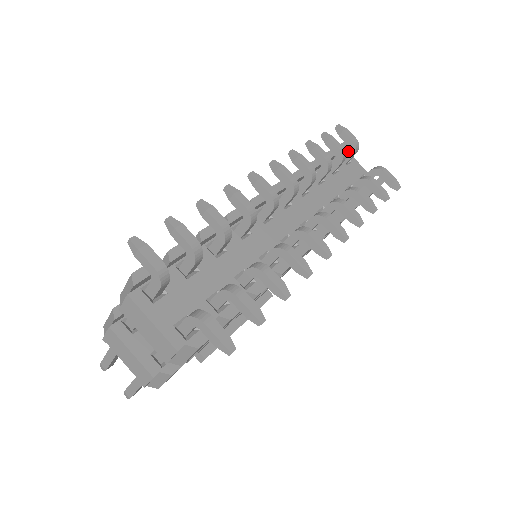
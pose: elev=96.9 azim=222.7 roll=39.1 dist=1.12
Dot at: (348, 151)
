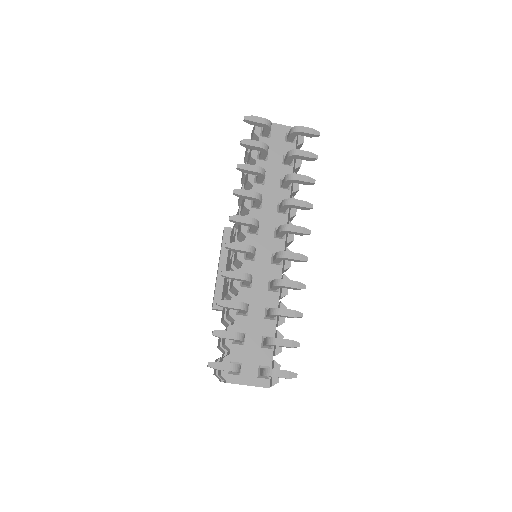
Dot at: (265, 130)
